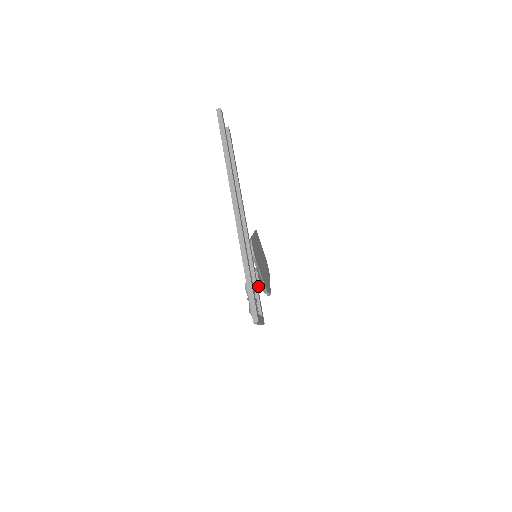
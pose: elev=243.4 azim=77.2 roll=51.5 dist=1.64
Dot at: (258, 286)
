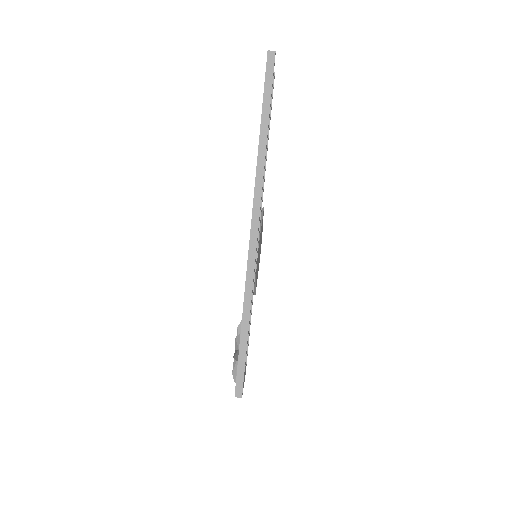
Dot at: occluded
